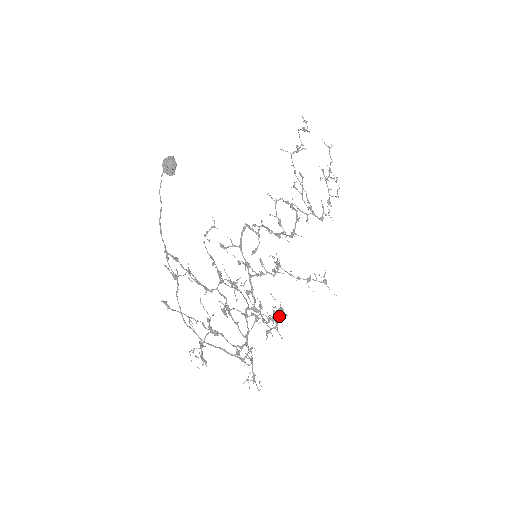
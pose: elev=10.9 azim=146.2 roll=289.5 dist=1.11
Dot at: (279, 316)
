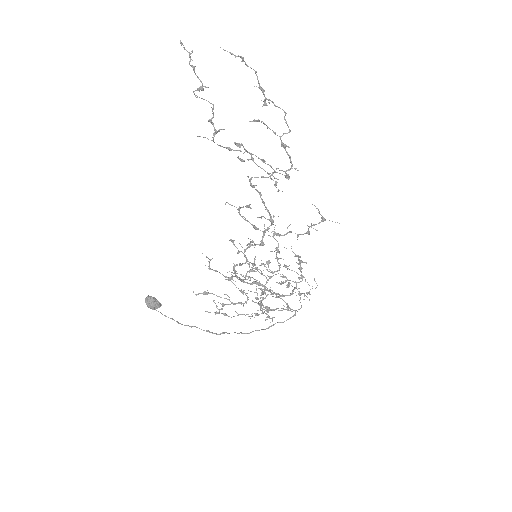
Dot at: (301, 269)
